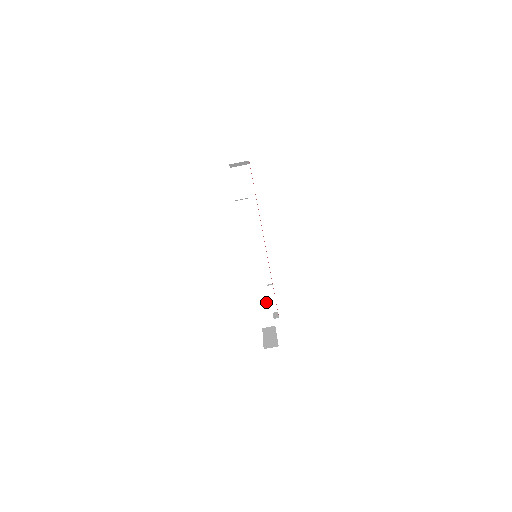
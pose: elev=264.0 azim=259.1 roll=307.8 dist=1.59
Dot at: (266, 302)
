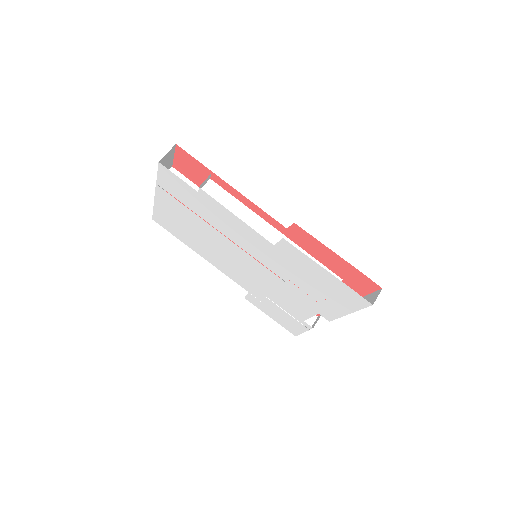
Dot at: occluded
